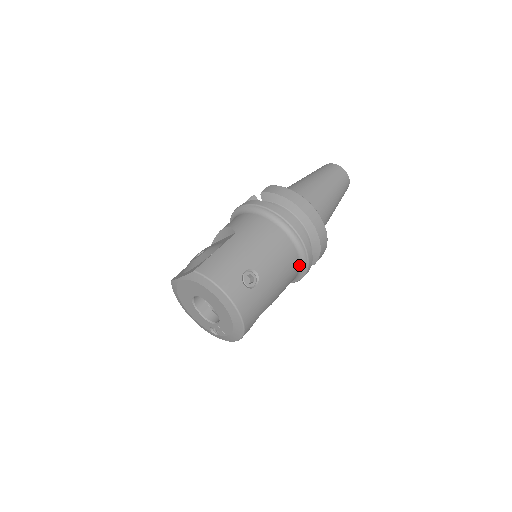
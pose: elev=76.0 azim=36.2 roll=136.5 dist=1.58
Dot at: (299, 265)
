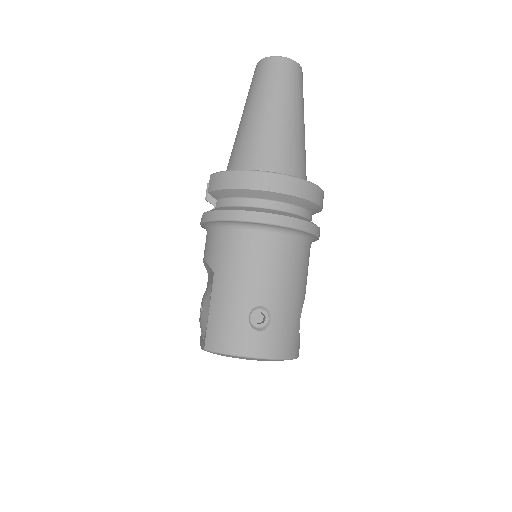
Dot at: (303, 242)
